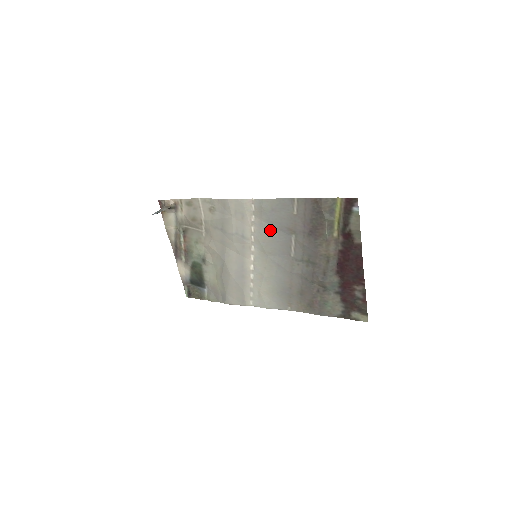
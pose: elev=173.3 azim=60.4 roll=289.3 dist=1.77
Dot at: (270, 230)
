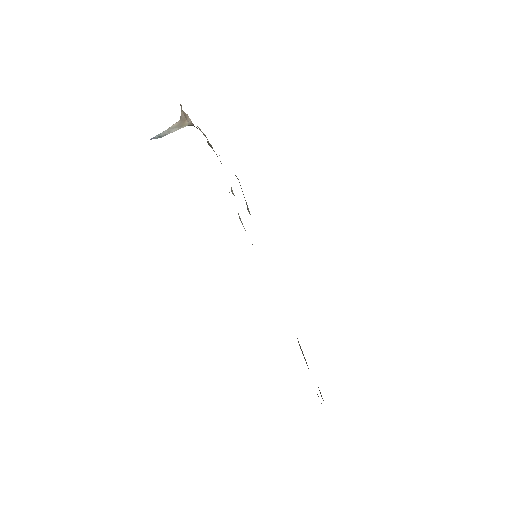
Dot at: occluded
